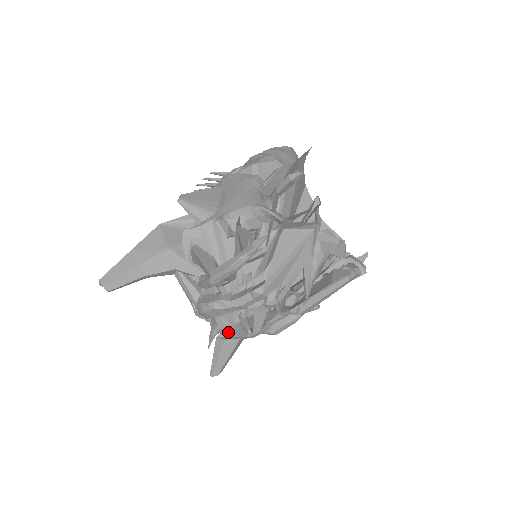
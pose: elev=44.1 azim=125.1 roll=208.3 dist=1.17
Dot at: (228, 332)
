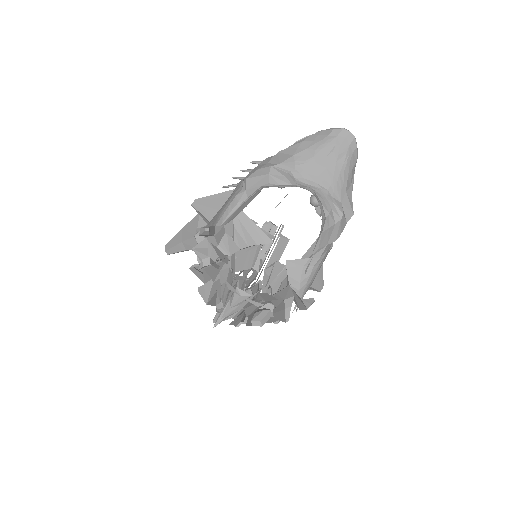
Dot at: occluded
